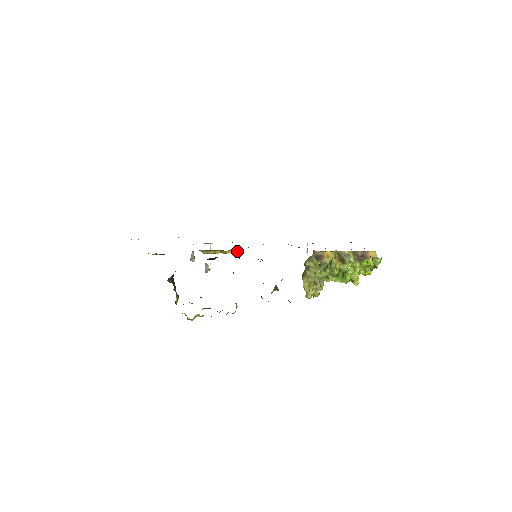
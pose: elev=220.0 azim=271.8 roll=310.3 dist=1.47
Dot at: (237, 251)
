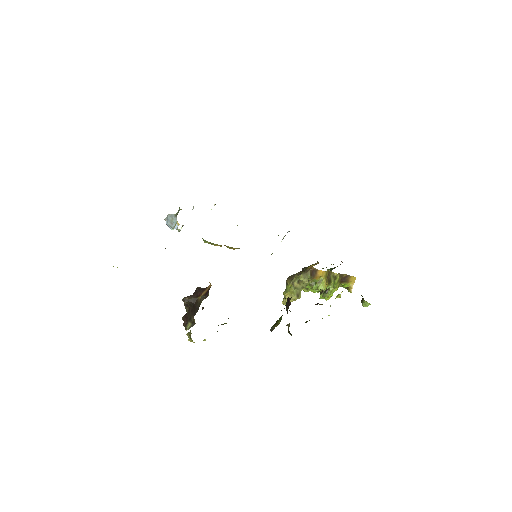
Dot at: occluded
